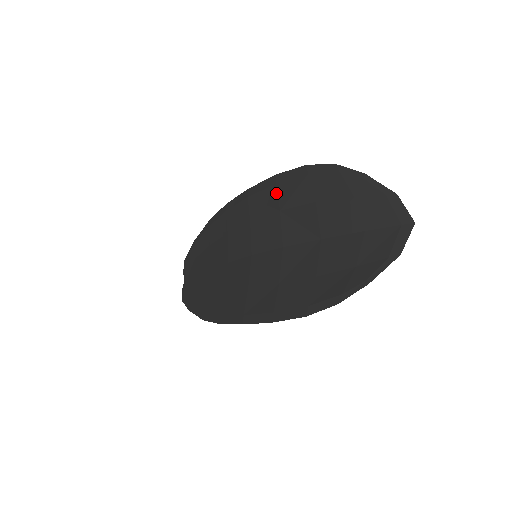
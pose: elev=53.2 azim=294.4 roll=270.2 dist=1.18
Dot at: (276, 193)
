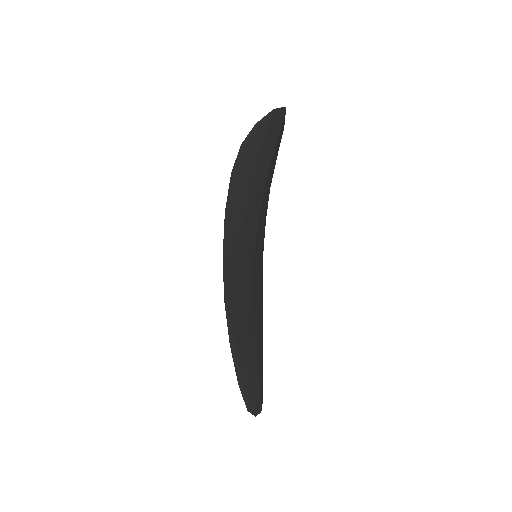
Dot at: occluded
